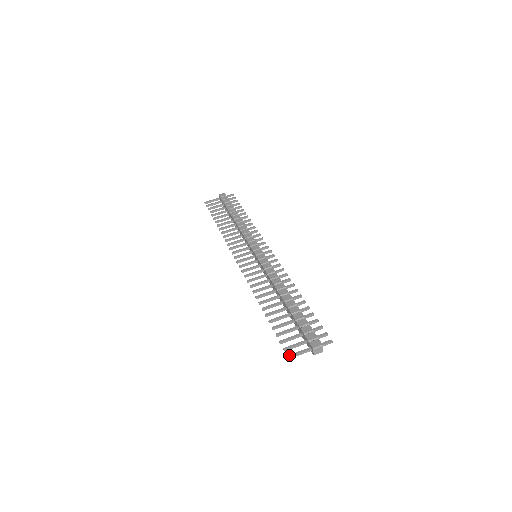
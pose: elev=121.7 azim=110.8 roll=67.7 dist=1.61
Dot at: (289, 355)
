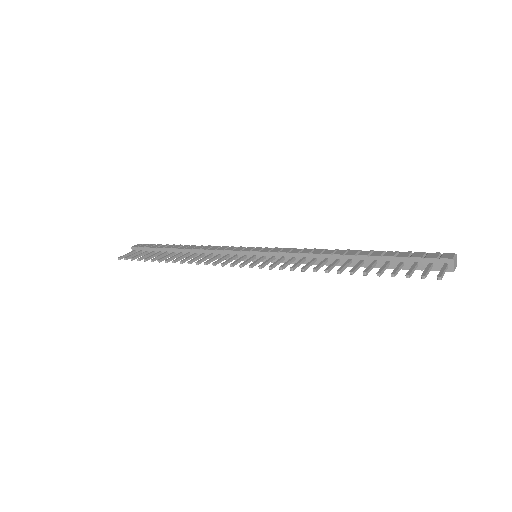
Dot at: (438, 275)
